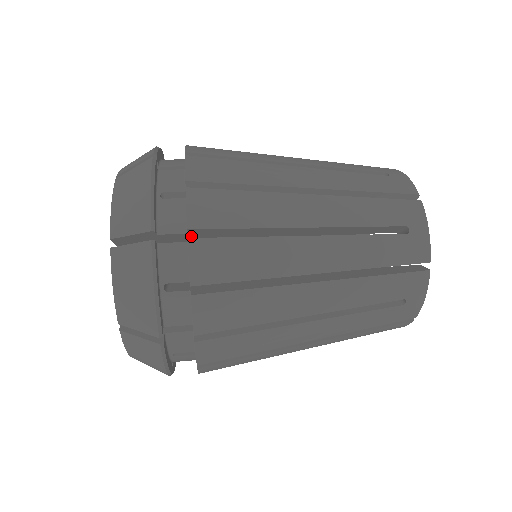
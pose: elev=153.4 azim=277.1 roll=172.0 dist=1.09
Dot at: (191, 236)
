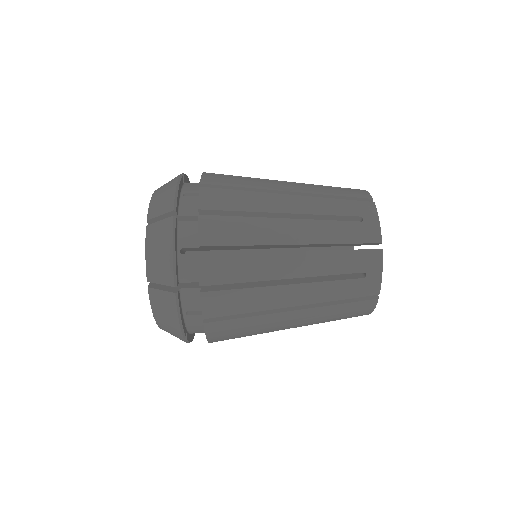
Dot at: occluded
